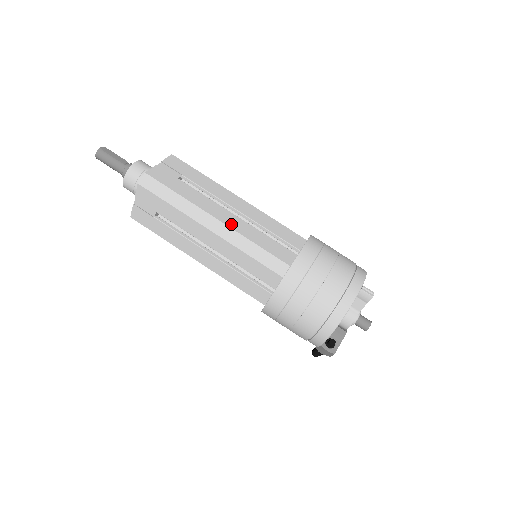
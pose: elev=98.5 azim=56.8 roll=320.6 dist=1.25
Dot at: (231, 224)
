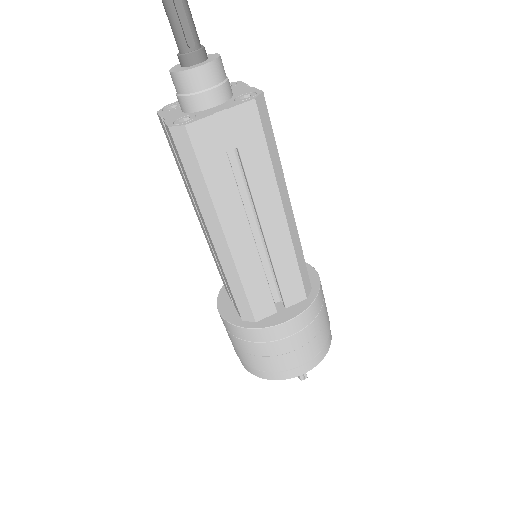
Dot at: (237, 252)
